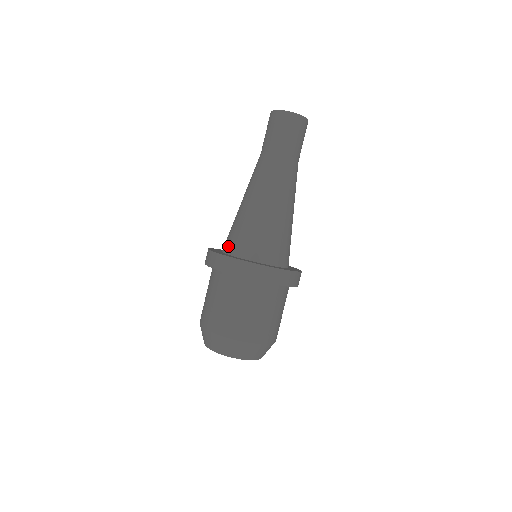
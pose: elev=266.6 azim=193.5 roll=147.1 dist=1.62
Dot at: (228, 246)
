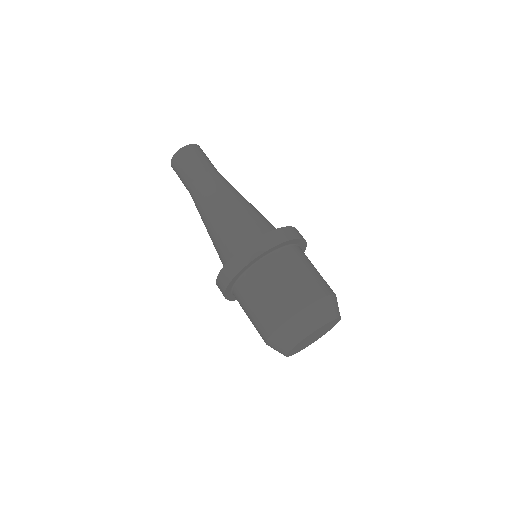
Dot at: (248, 241)
